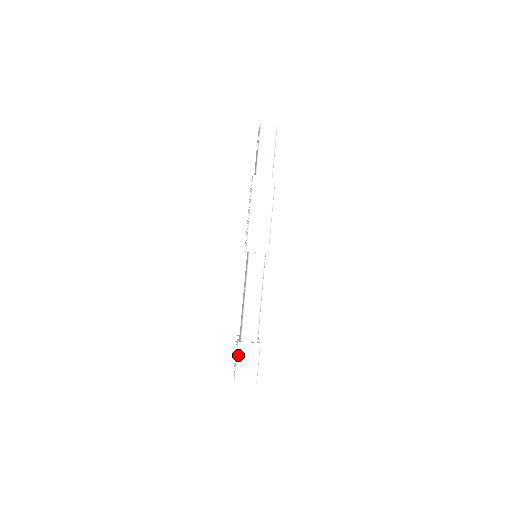
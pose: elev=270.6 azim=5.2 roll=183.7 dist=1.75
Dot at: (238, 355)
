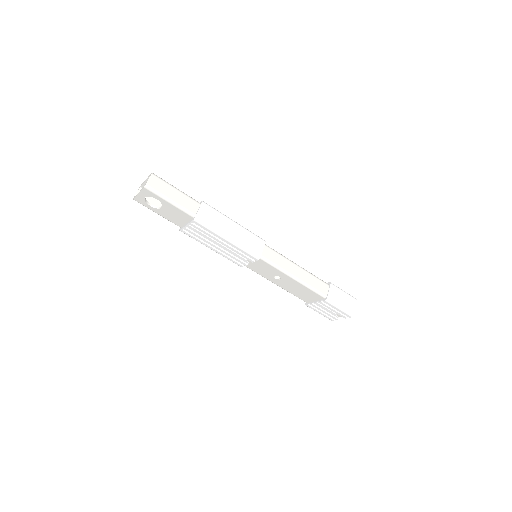
Dot at: (336, 305)
